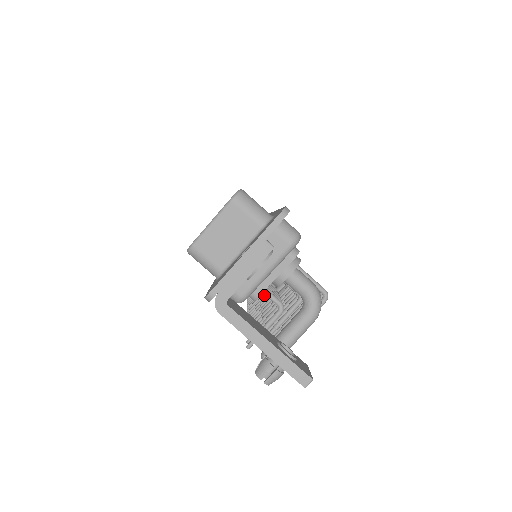
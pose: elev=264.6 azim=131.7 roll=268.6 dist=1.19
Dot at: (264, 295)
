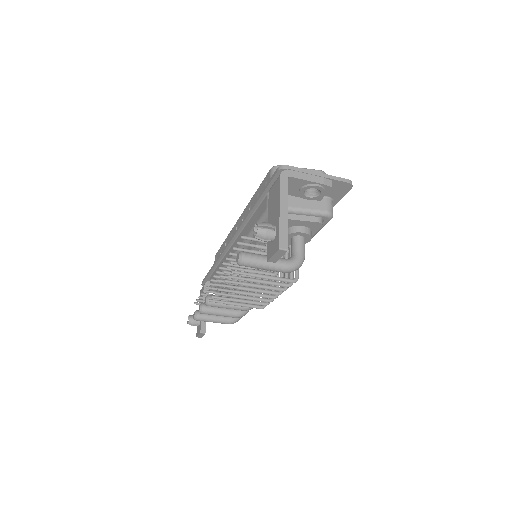
Dot at: occluded
